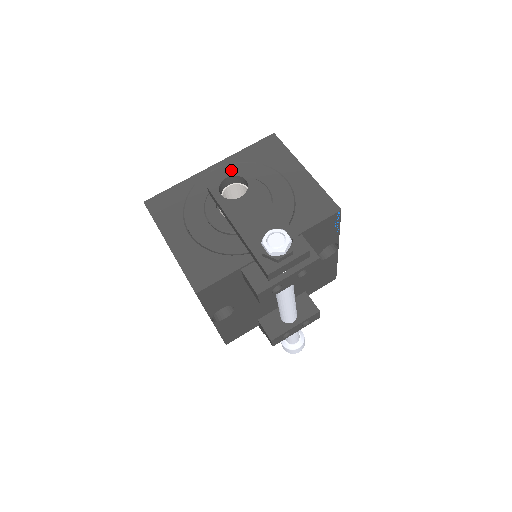
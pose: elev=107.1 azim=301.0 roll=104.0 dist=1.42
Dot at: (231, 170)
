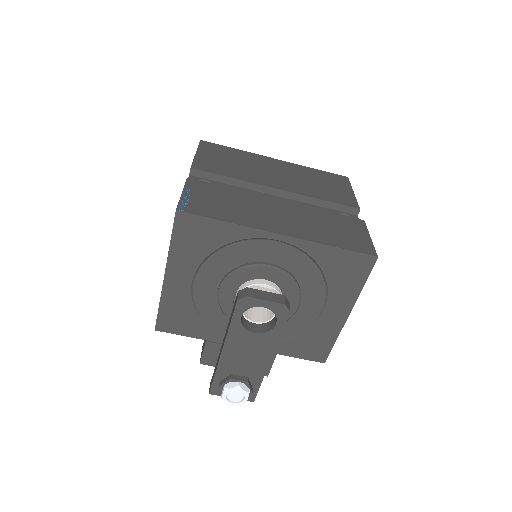
Dot at: (276, 304)
